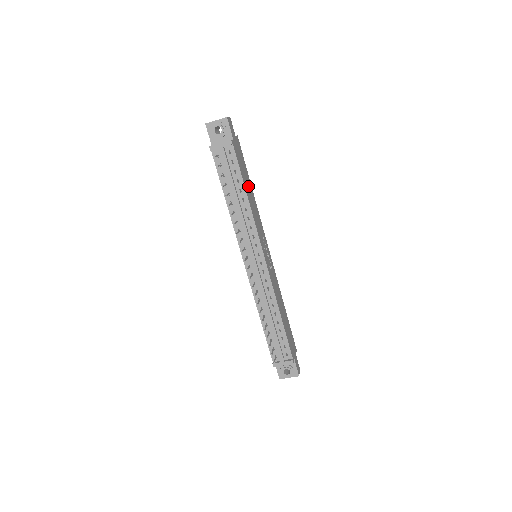
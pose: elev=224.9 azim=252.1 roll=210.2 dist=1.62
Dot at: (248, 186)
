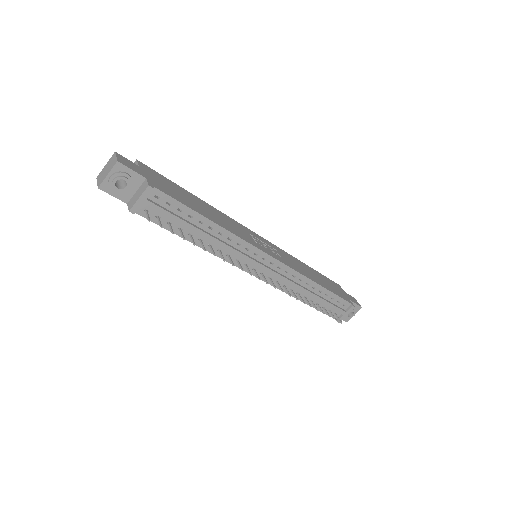
Dot at: (198, 205)
